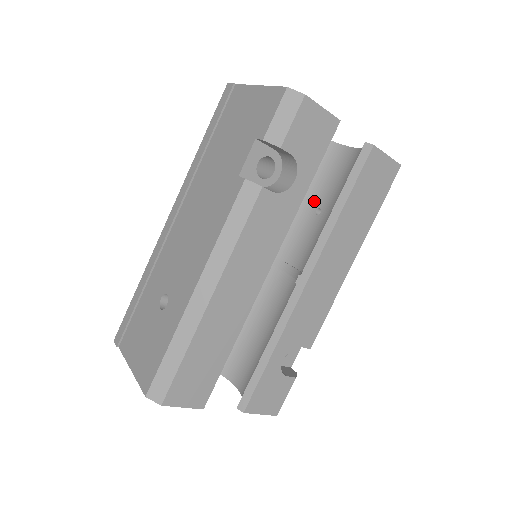
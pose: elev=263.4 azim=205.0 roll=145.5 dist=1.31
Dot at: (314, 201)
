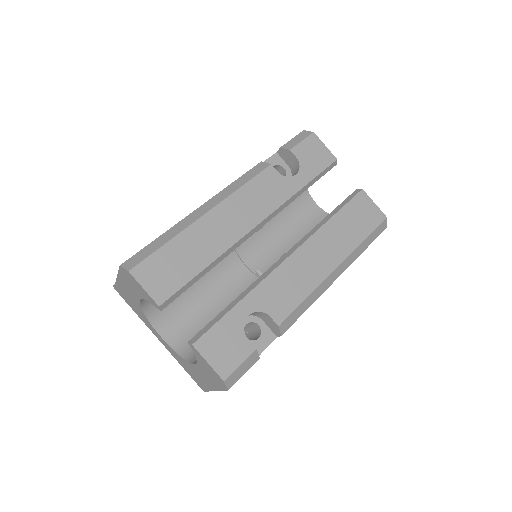
Dot at: occluded
